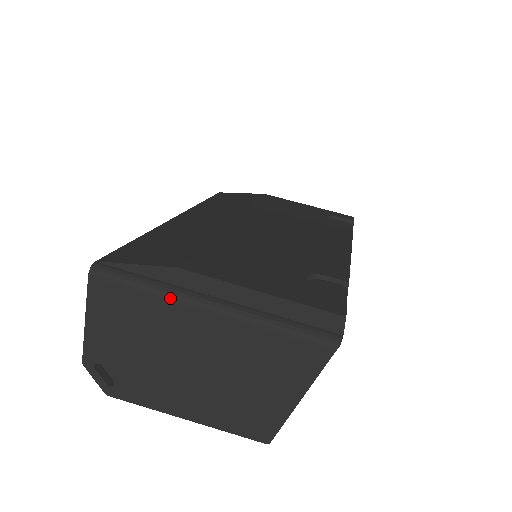
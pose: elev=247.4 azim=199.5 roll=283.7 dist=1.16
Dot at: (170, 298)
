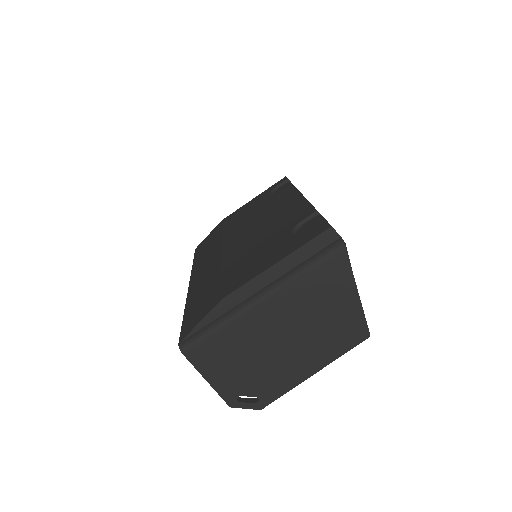
Dot at: (237, 318)
